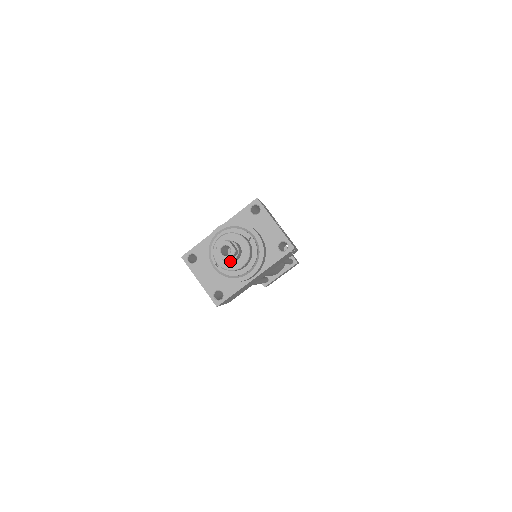
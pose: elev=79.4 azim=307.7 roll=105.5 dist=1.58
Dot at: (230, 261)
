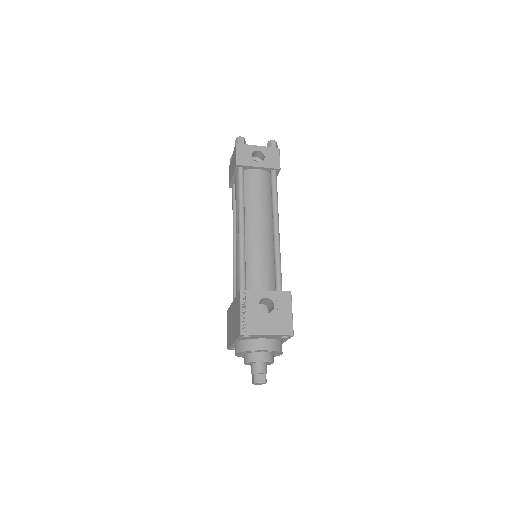
Dot at: occluded
